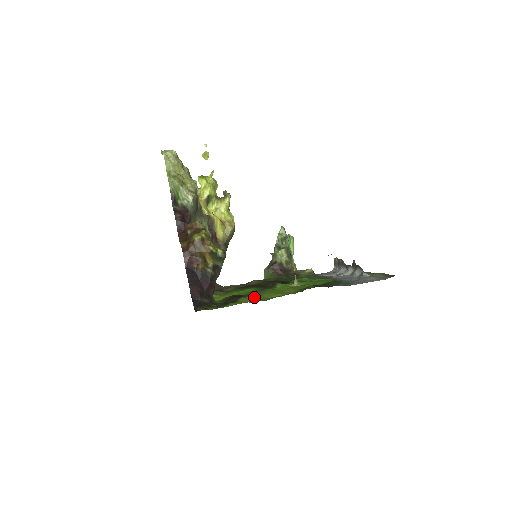
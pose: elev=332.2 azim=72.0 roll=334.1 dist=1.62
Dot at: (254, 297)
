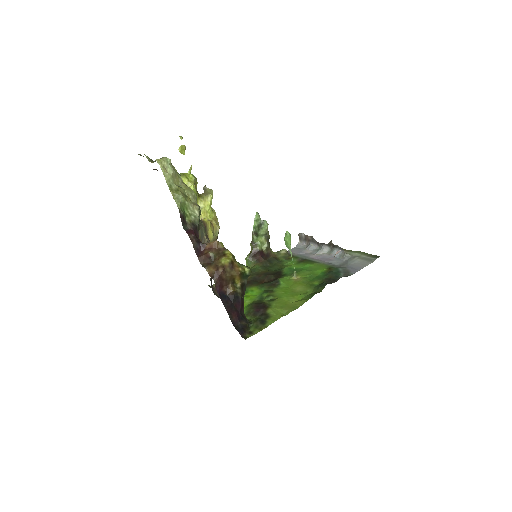
Dot at: (278, 305)
